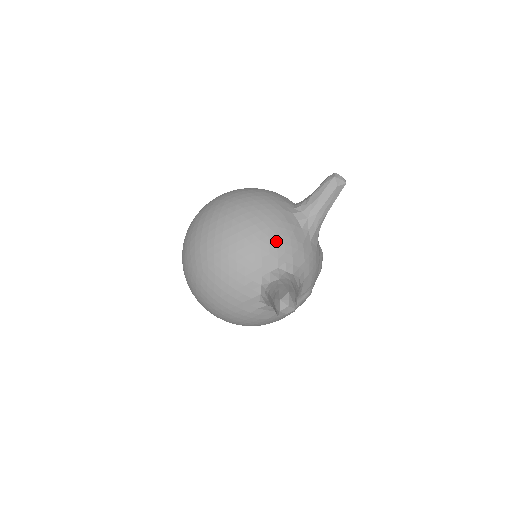
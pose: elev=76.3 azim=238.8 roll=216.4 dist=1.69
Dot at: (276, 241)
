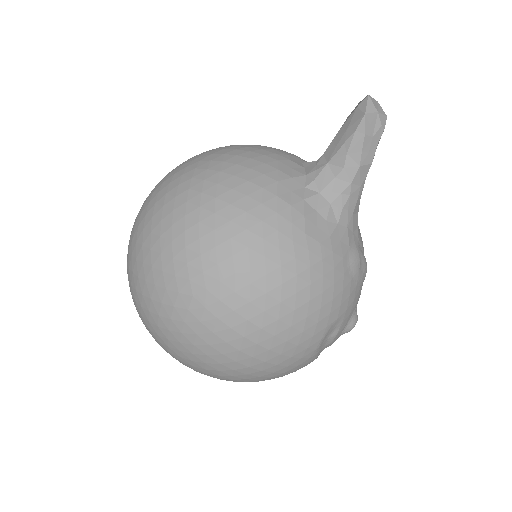
Dot at: occluded
